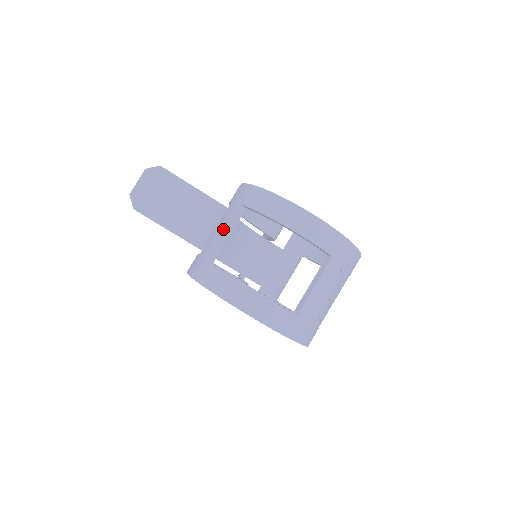
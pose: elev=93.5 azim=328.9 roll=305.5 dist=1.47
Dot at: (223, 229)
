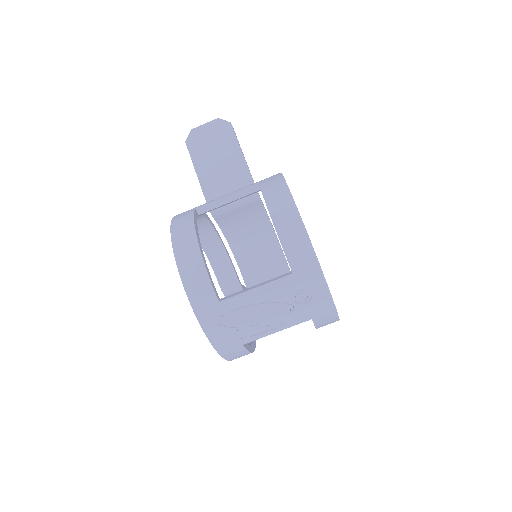
Dot at: occluded
